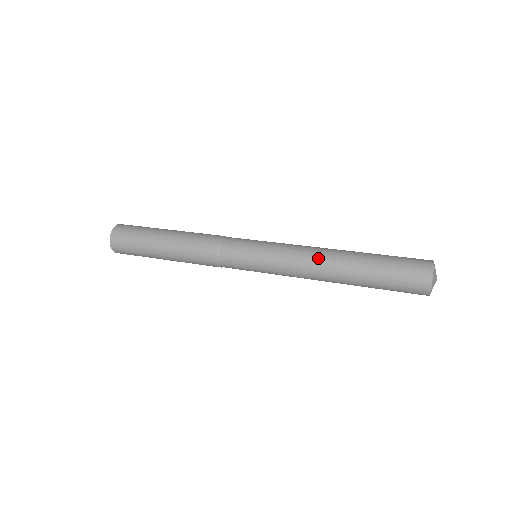
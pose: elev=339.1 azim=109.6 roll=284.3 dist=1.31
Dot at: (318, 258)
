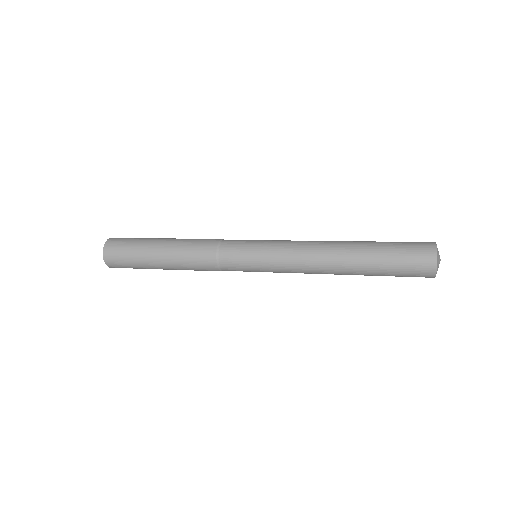
Dot at: (320, 253)
